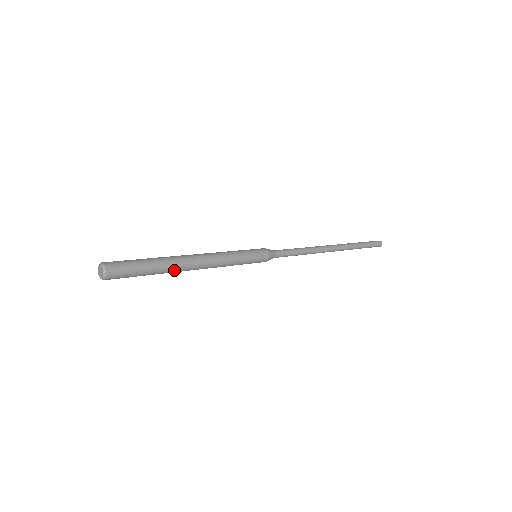
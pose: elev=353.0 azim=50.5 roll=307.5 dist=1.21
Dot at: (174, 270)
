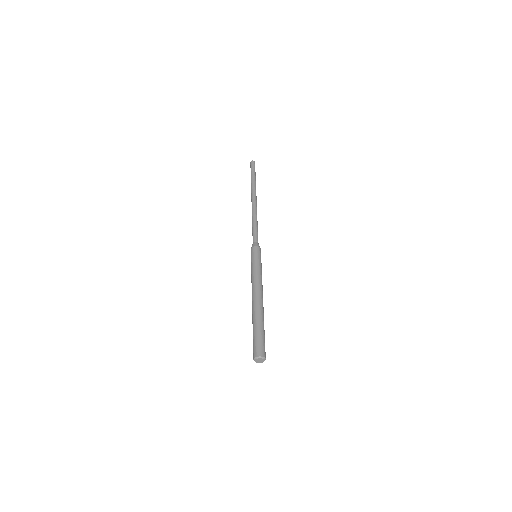
Dot at: occluded
